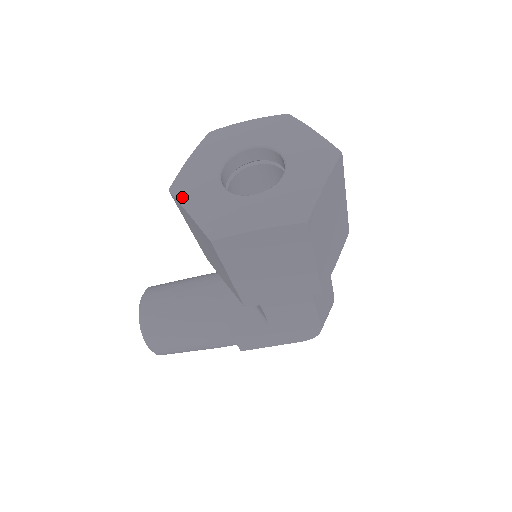
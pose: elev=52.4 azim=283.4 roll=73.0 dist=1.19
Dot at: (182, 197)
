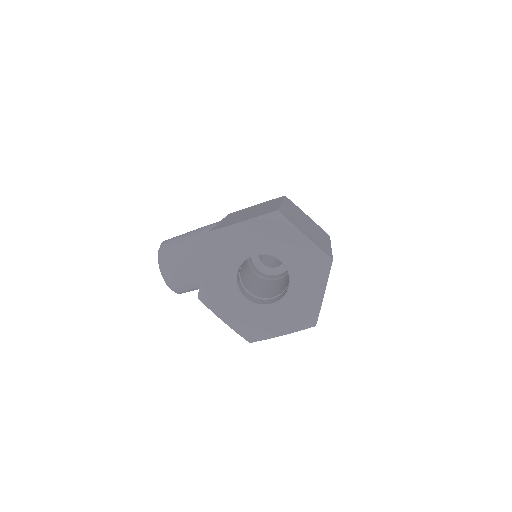
Dot at: (214, 308)
